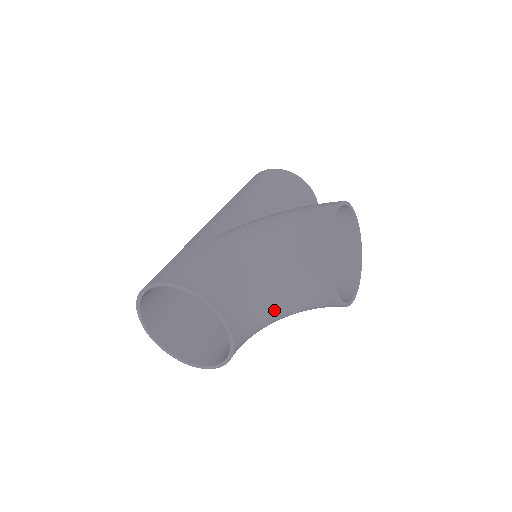
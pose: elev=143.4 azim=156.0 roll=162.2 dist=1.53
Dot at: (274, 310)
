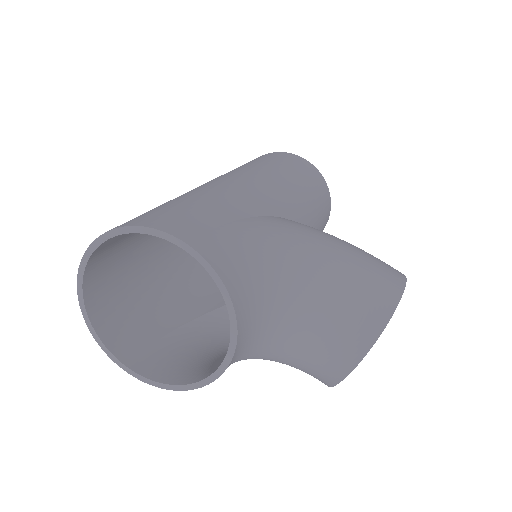
Dot at: (268, 353)
